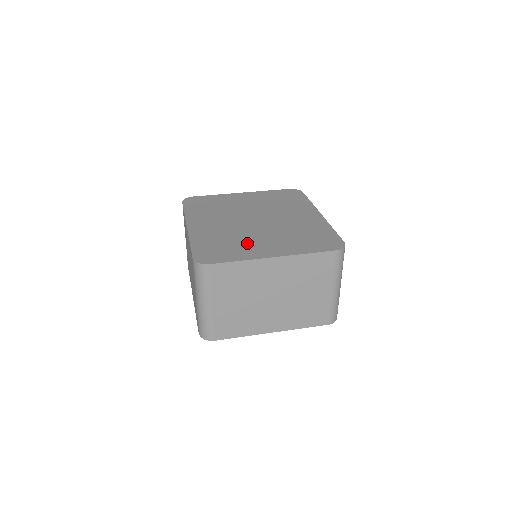
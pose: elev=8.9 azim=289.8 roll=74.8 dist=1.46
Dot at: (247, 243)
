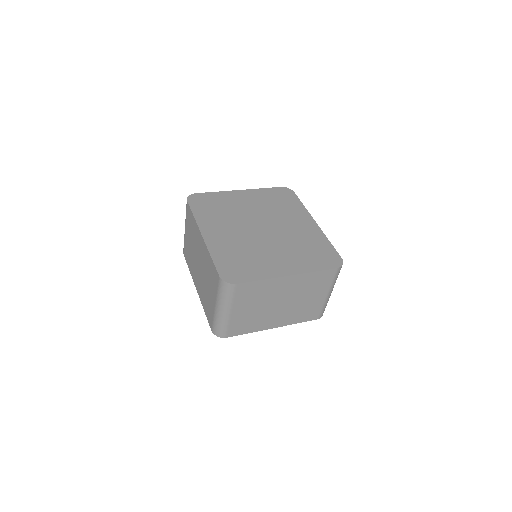
Dot at: (262, 258)
